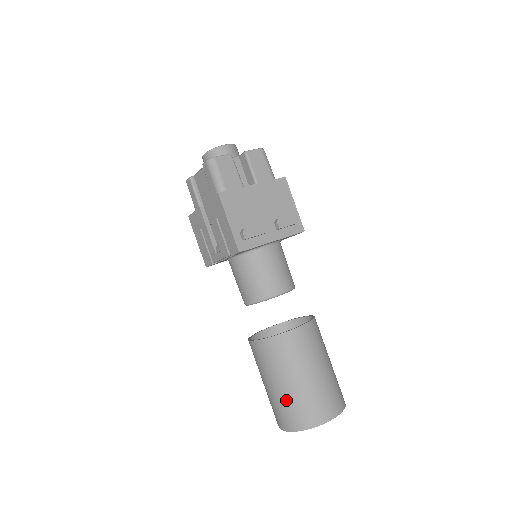
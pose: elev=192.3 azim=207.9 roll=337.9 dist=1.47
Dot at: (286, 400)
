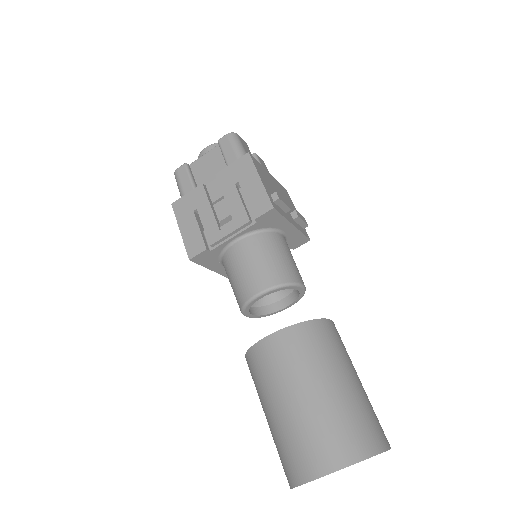
Dot at: (330, 413)
